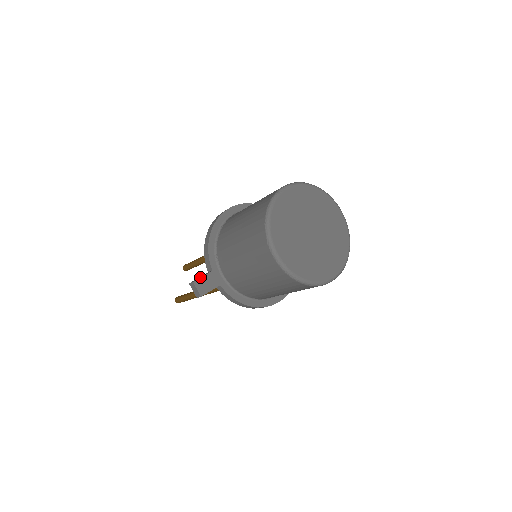
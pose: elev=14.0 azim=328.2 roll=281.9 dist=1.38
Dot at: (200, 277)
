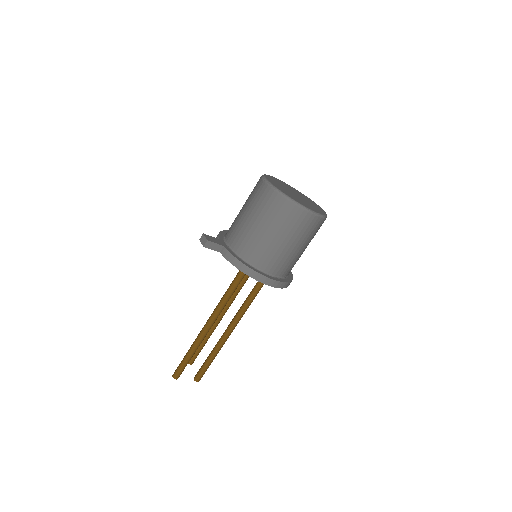
Dot at: (209, 236)
